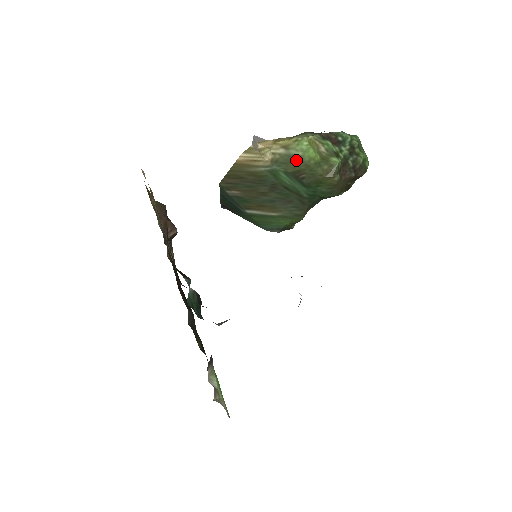
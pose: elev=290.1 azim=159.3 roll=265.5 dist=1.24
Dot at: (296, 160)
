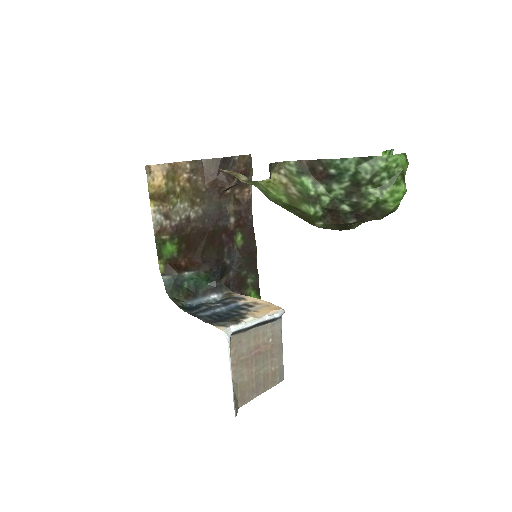
Dot at: occluded
